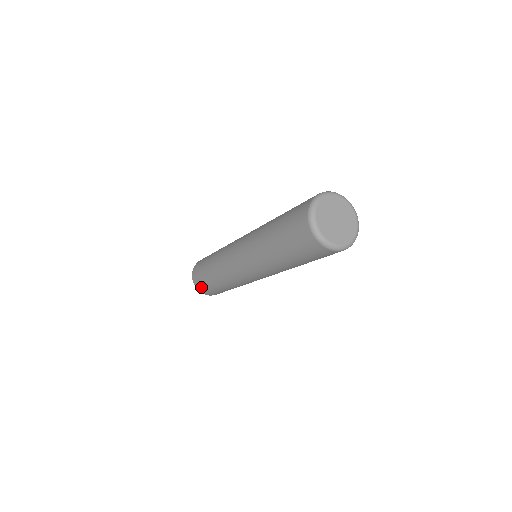
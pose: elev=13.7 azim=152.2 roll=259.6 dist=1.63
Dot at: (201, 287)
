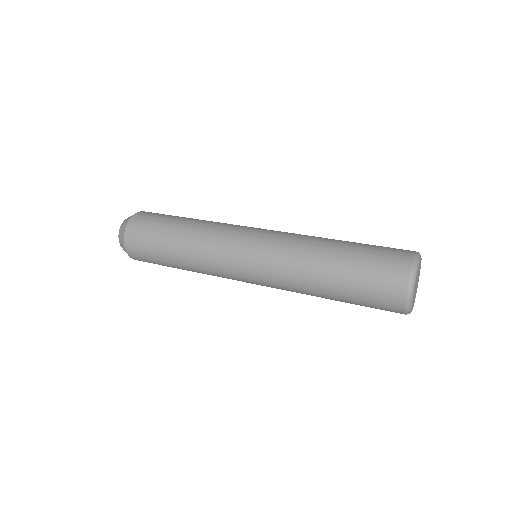
Dot at: occluded
